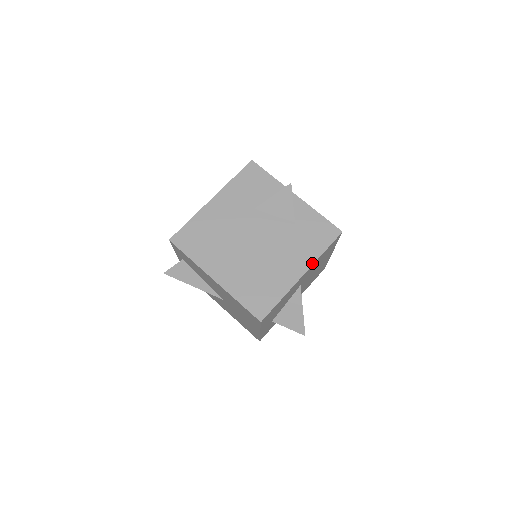
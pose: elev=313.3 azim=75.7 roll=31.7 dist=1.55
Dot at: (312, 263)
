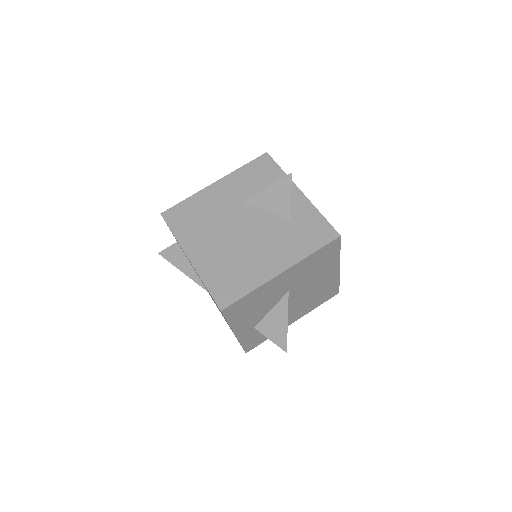
Dot at: (296, 262)
